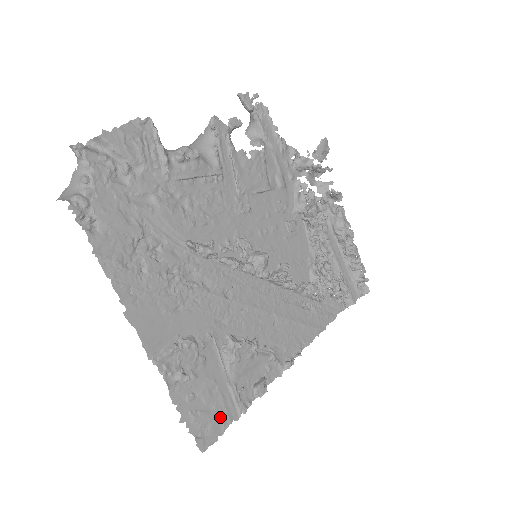
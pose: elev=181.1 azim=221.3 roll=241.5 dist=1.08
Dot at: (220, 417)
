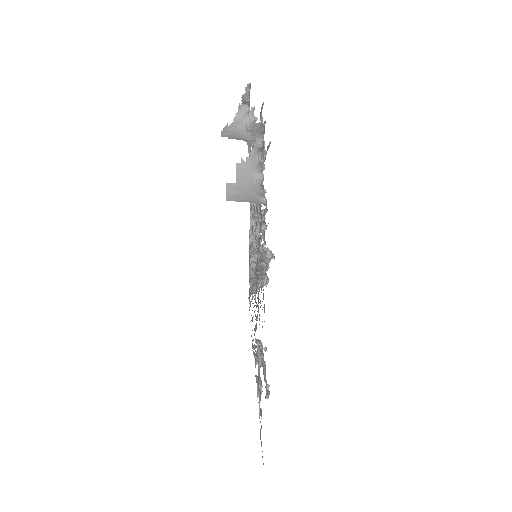
Dot at: occluded
